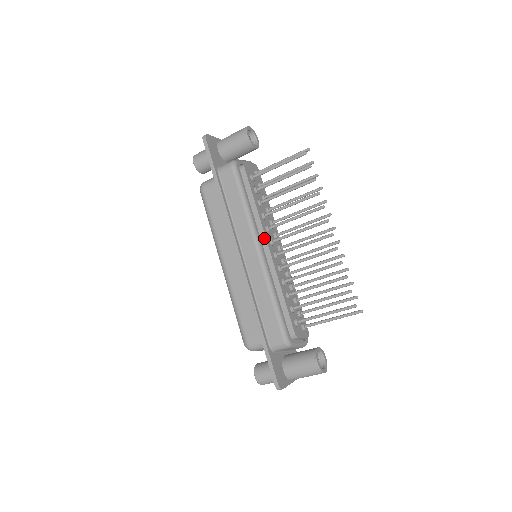
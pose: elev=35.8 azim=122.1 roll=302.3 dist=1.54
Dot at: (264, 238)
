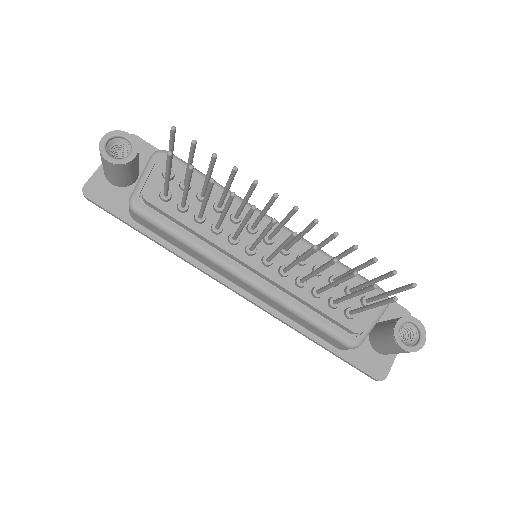
Dot at: (237, 260)
